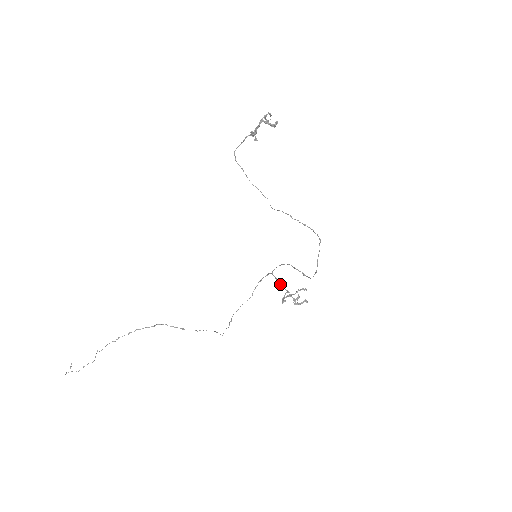
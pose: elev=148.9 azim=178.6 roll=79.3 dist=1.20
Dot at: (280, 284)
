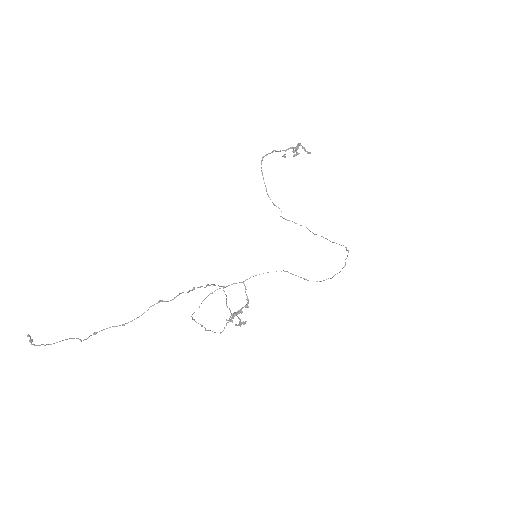
Dot at: occluded
